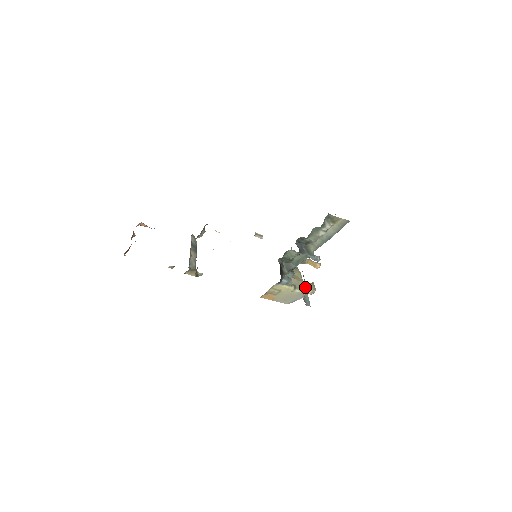
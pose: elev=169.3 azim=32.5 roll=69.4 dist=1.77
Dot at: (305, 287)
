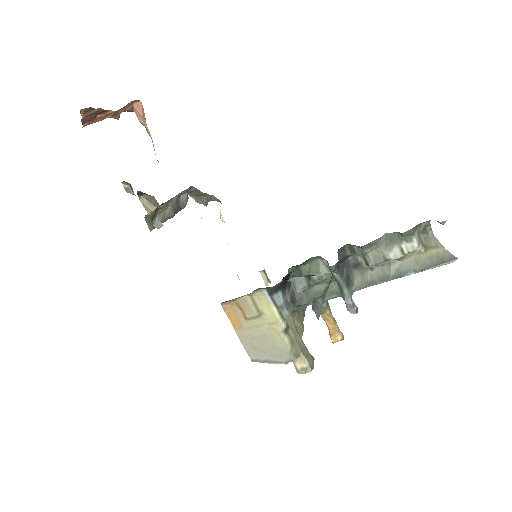
Dot at: (324, 293)
